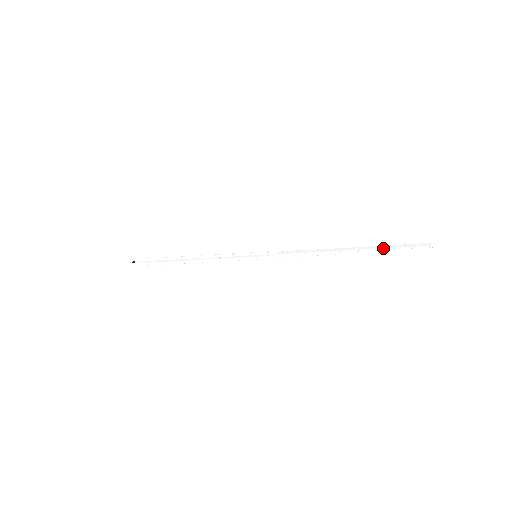
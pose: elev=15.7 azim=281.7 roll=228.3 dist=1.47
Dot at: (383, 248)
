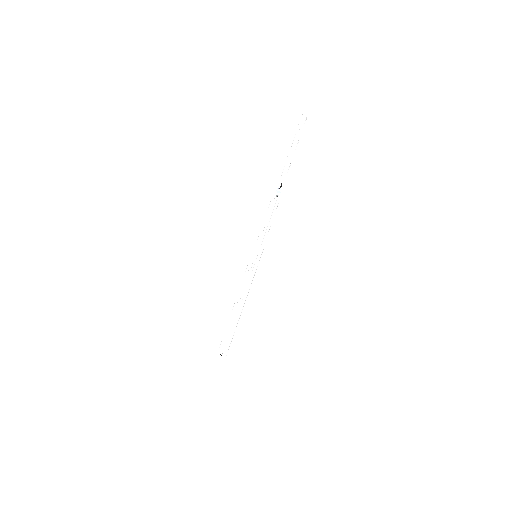
Dot at: (289, 153)
